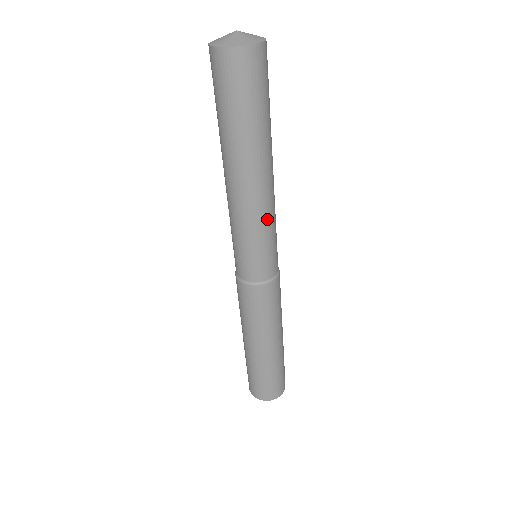
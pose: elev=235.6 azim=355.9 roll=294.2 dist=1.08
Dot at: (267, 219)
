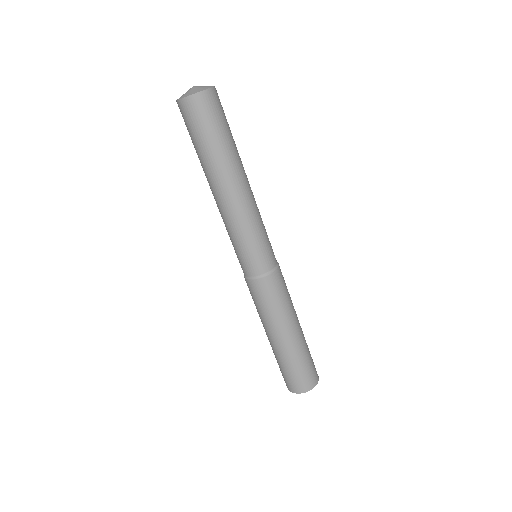
Dot at: (259, 212)
